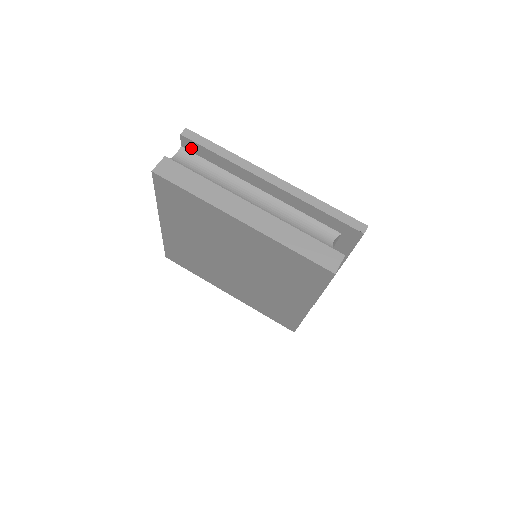
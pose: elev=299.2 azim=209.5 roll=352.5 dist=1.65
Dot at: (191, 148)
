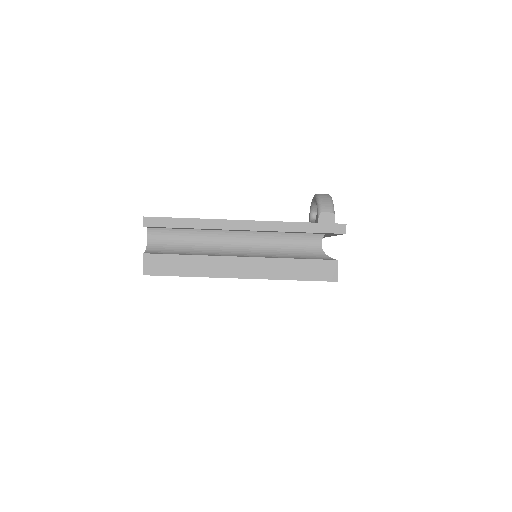
Dot at: (158, 228)
